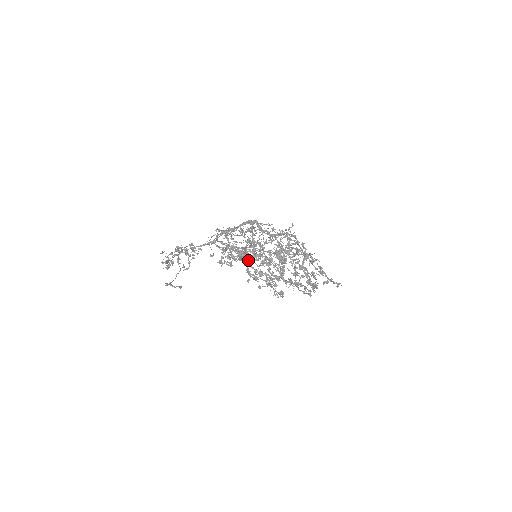
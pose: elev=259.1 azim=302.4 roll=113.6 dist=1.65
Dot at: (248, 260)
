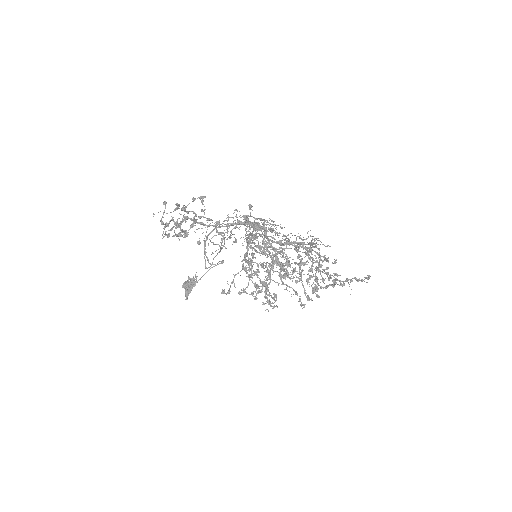
Dot at: (267, 243)
